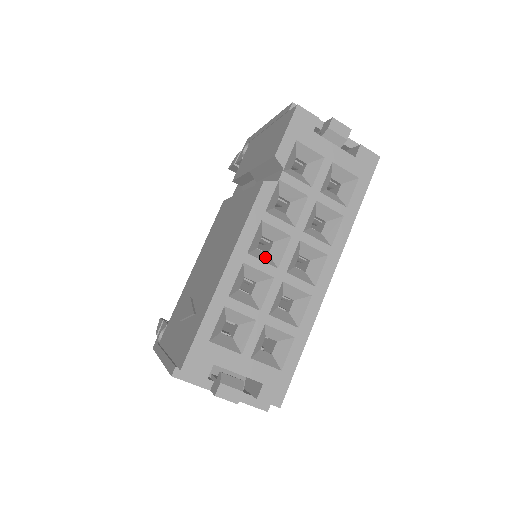
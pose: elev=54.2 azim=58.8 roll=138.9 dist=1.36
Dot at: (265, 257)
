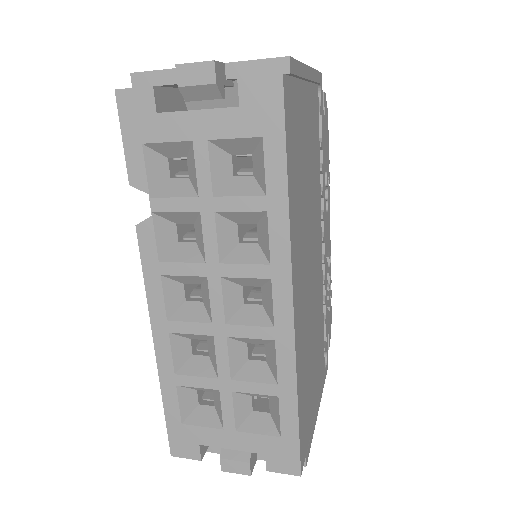
Dot at: (195, 312)
